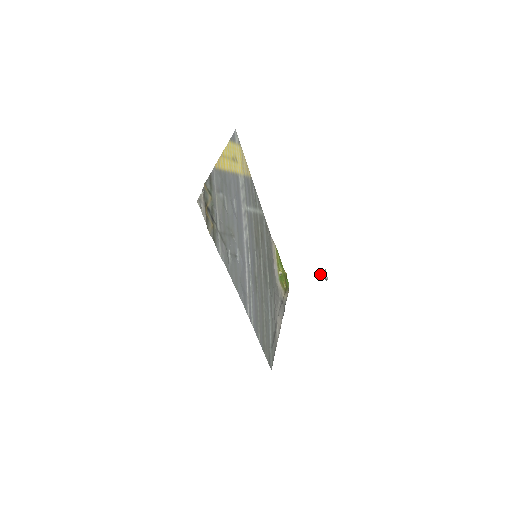
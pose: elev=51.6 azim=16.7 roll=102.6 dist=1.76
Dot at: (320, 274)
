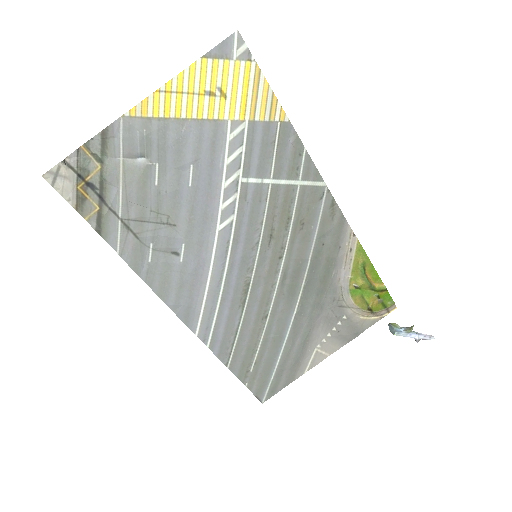
Dot at: (393, 328)
